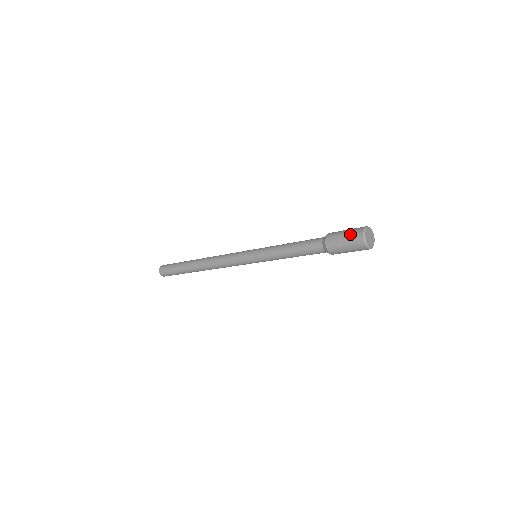
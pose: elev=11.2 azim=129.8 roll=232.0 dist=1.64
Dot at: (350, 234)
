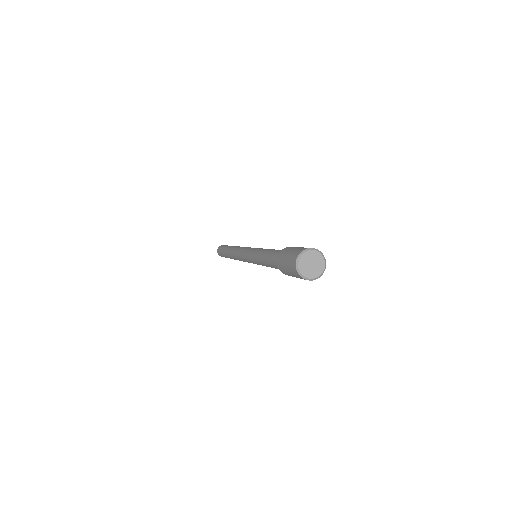
Dot at: (289, 270)
